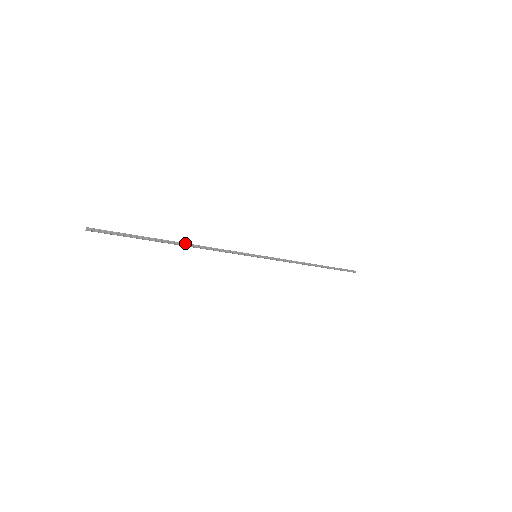
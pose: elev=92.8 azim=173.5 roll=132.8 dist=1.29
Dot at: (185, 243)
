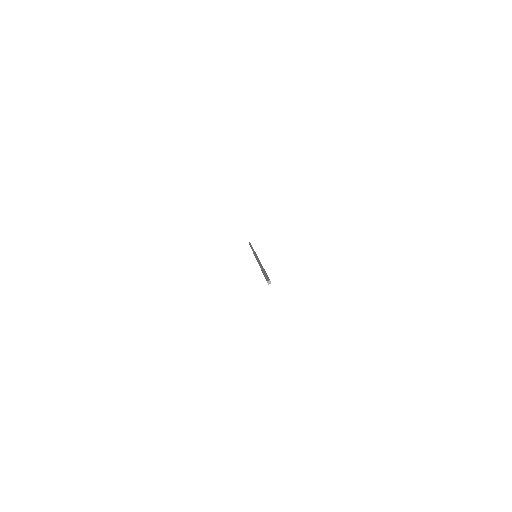
Dot at: occluded
